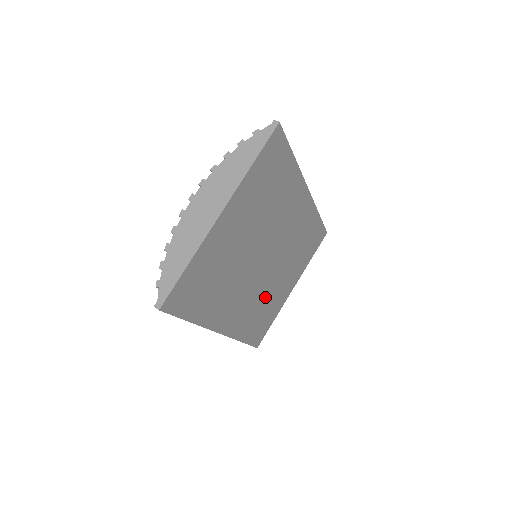
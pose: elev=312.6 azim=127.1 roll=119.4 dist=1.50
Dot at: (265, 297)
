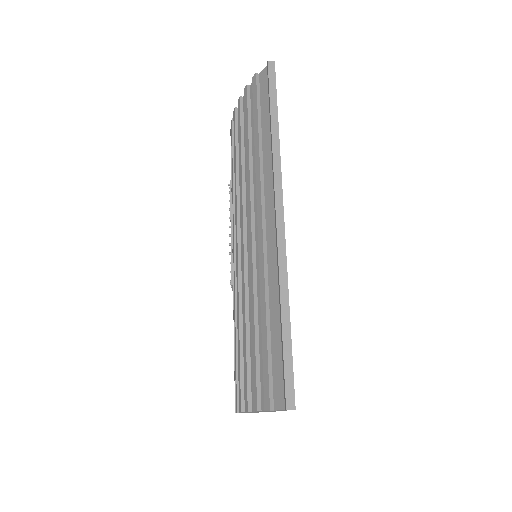
Dot at: occluded
